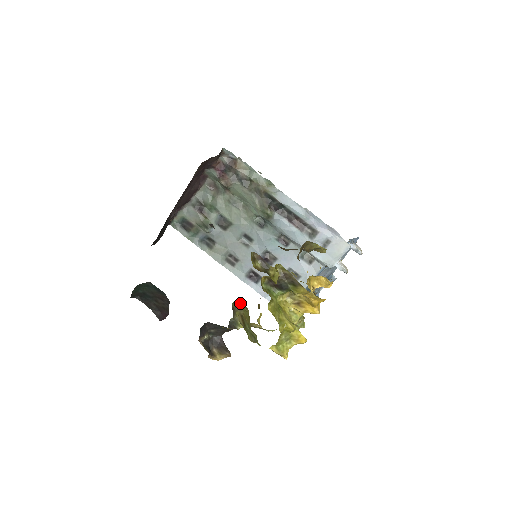
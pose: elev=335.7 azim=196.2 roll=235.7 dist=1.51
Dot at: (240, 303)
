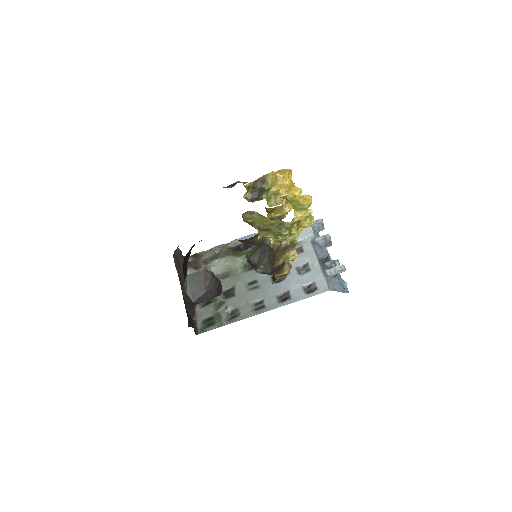
Dot at: (249, 219)
